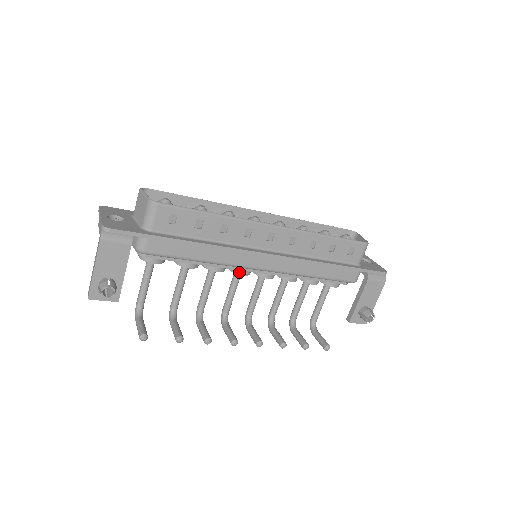
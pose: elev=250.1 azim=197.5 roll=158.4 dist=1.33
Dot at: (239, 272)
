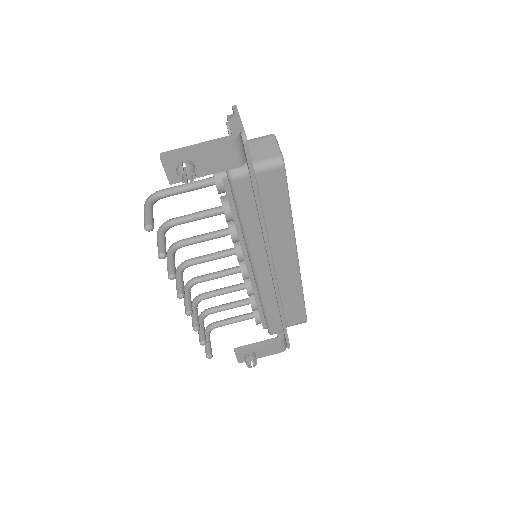
Dot at: (239, 255)
